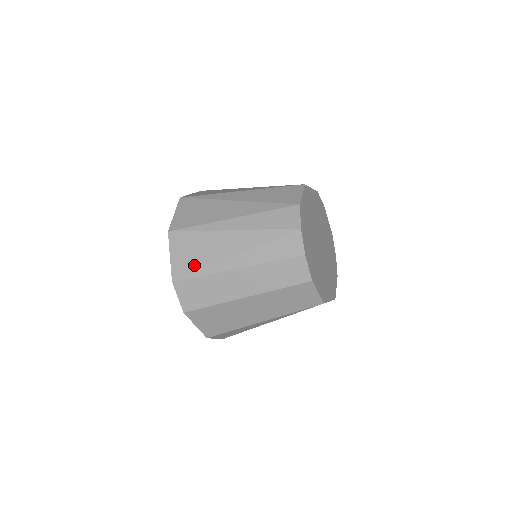
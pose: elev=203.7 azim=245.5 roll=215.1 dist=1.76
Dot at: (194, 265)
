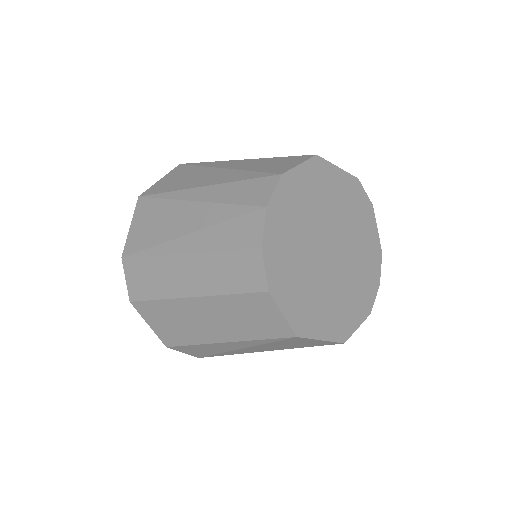
Dot at: (146, 240)
